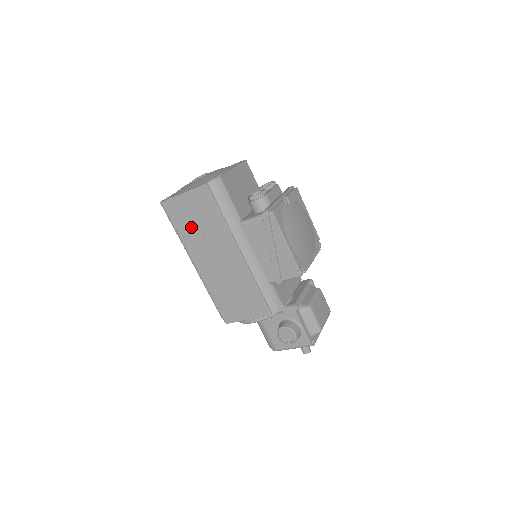
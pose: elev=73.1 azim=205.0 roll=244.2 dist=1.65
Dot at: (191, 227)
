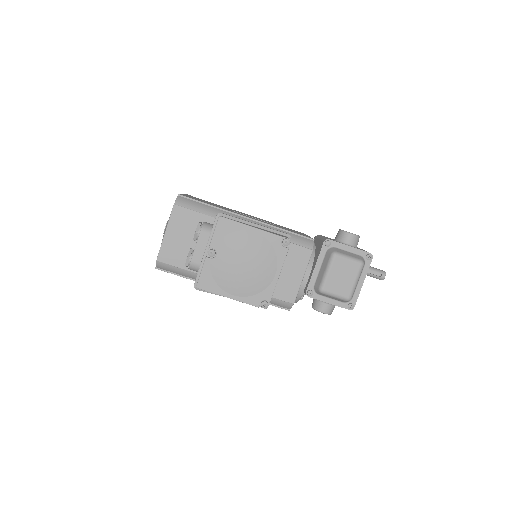
Dot at: occluded
